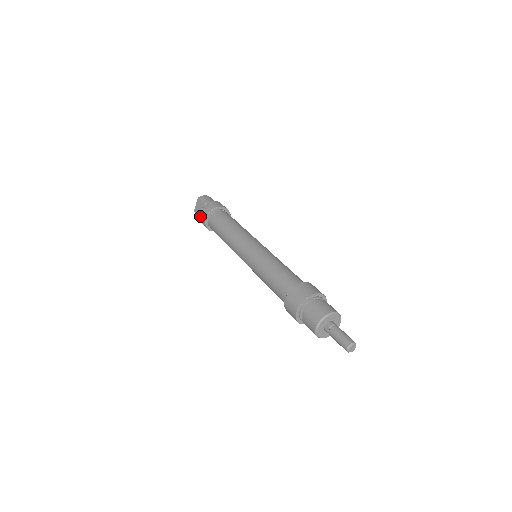
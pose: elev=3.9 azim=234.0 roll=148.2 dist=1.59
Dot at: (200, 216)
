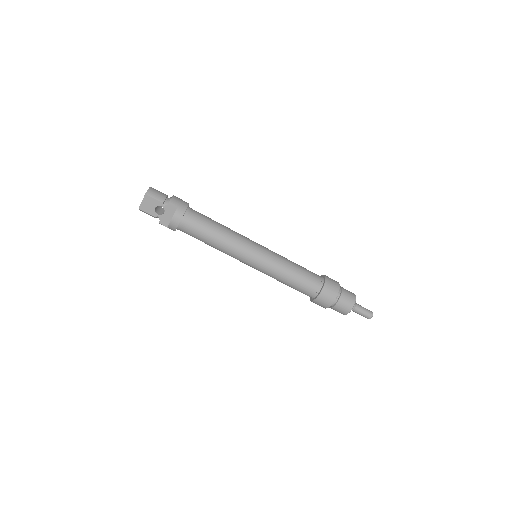
Dot at: (155, 216)
